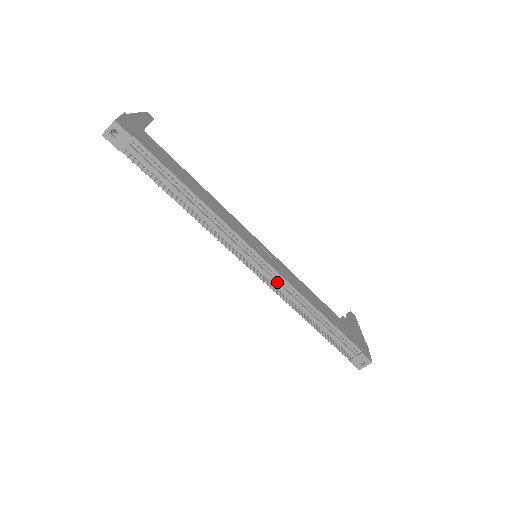
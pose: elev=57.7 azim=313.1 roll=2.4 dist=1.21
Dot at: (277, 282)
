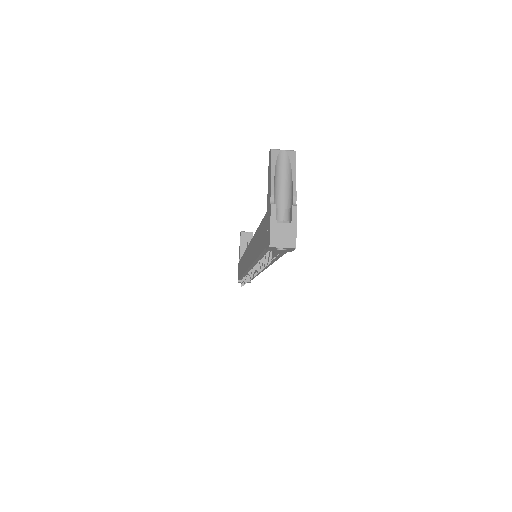
Dot at: occluded
